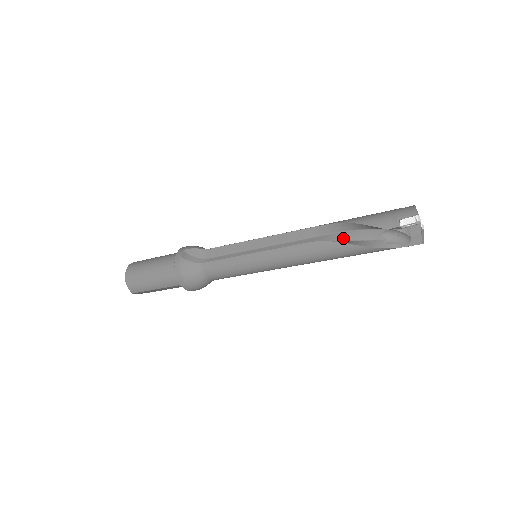
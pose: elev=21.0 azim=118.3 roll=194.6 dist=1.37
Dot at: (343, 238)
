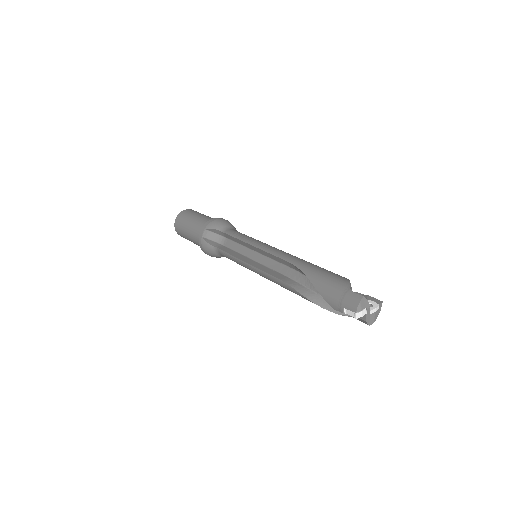
Dot at: (310, 286)
